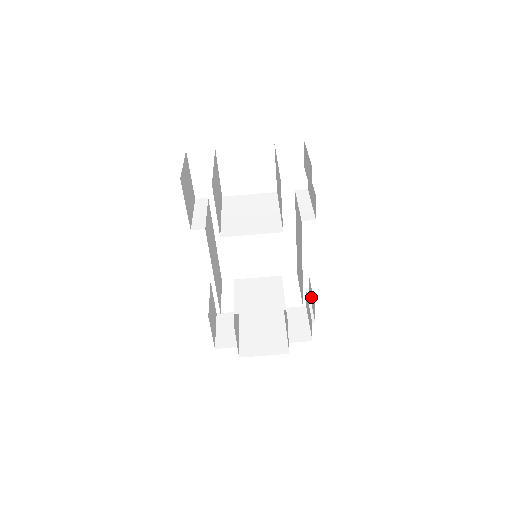
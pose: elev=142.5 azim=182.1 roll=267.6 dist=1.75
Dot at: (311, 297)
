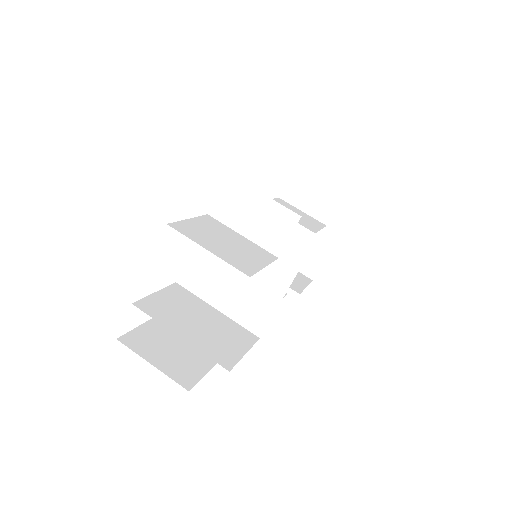
Dot at: occluded
